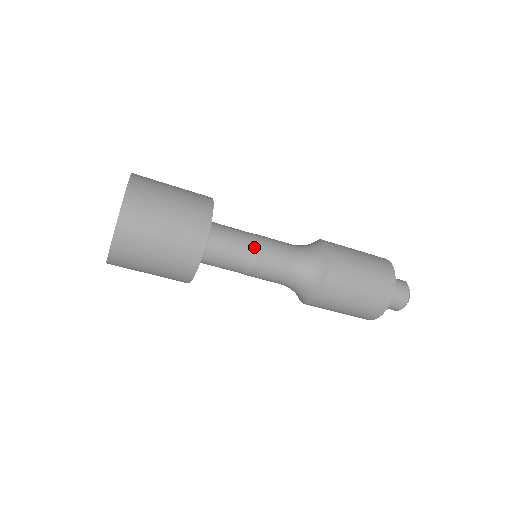
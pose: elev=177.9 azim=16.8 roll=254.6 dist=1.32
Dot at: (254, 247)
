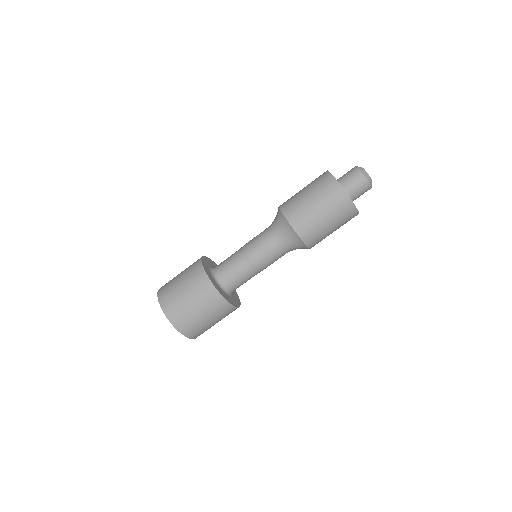
Dot at: (241, 249)
